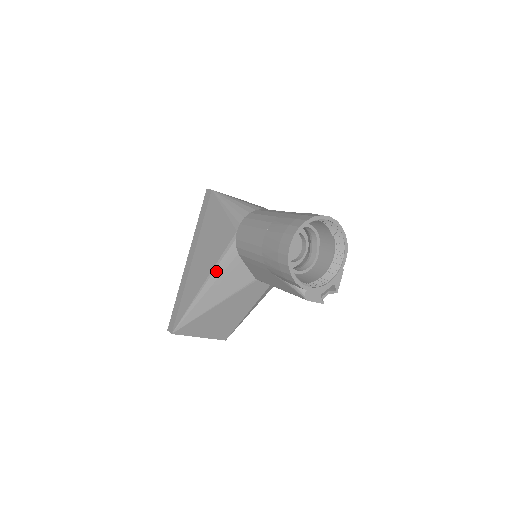
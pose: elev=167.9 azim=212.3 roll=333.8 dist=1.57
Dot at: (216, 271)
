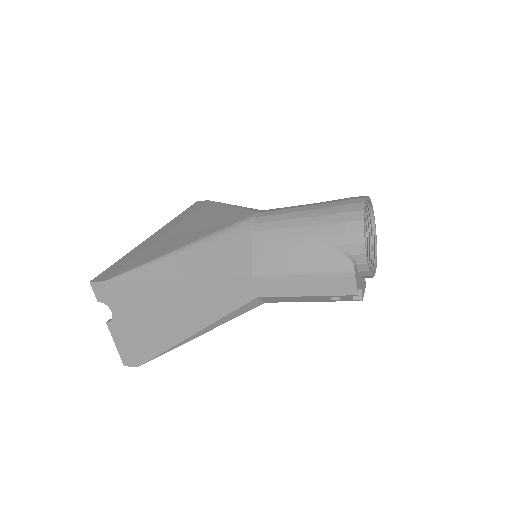
Dot at: (219, 235)
